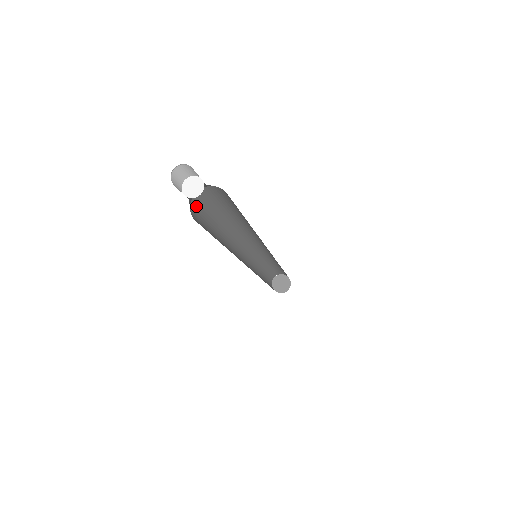
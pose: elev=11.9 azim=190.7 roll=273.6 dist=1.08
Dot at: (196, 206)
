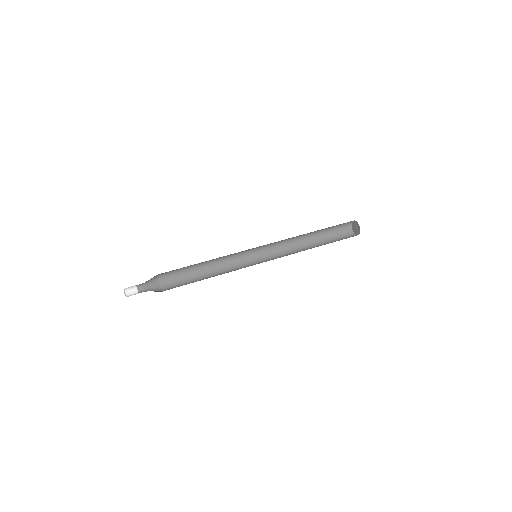
Dot at: (166, 280)
